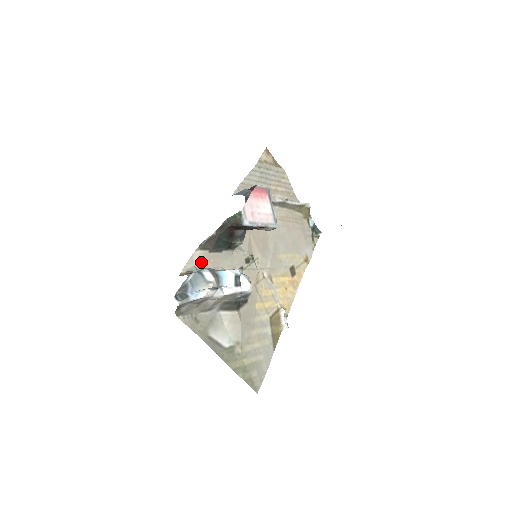
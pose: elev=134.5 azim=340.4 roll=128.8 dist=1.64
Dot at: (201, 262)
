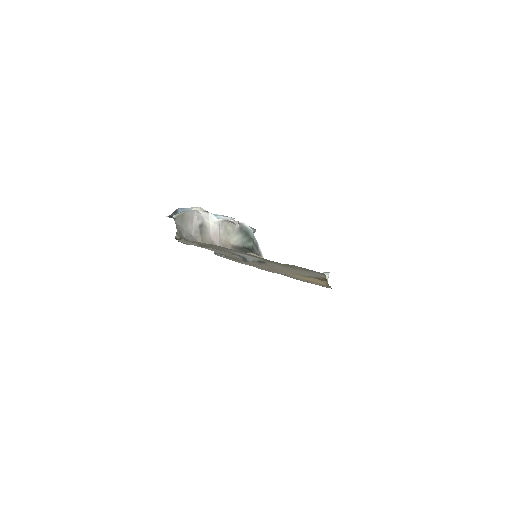
Dot at: (197, 246)
